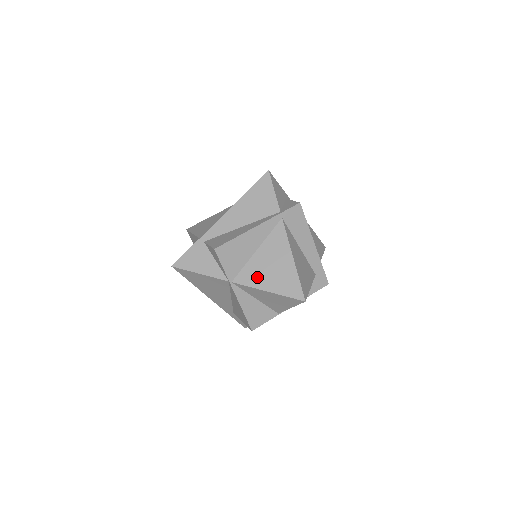
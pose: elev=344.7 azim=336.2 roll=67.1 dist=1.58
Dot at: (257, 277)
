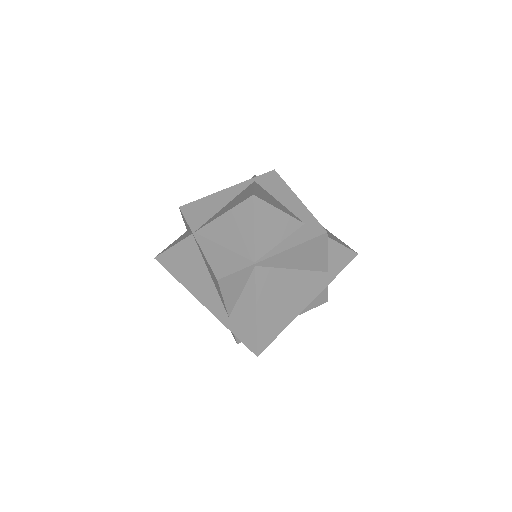
Dot at: (217, 215)
